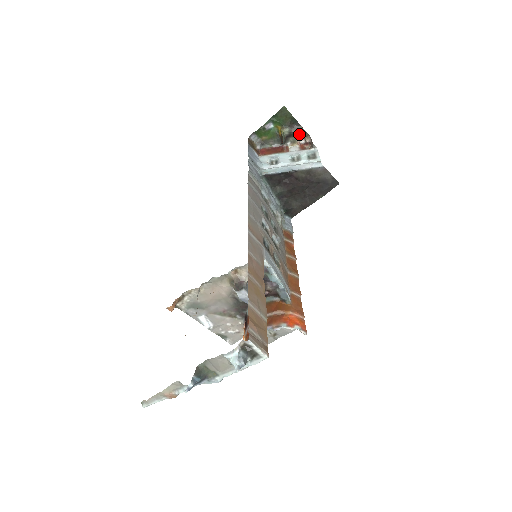
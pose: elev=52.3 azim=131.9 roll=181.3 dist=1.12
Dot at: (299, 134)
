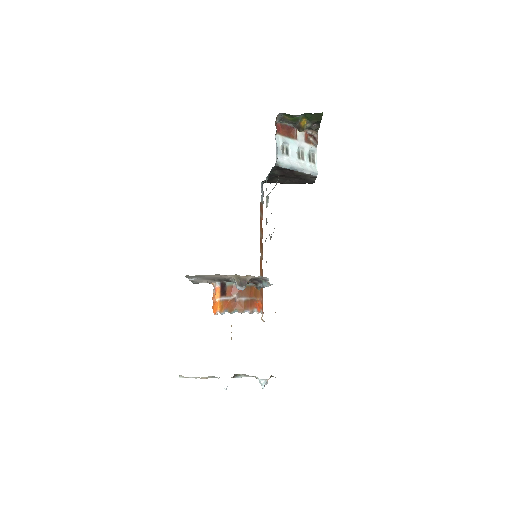
Dot at: (313, 129)
